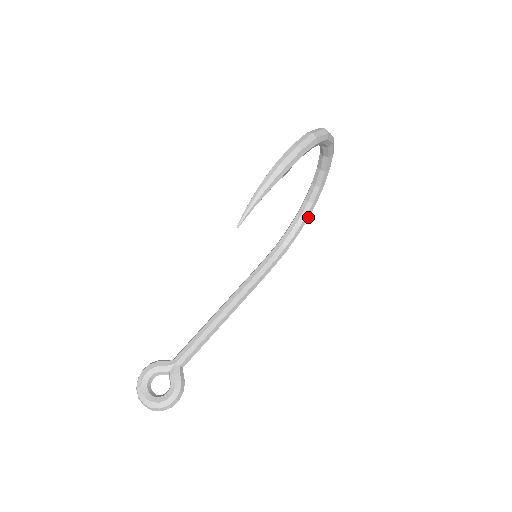
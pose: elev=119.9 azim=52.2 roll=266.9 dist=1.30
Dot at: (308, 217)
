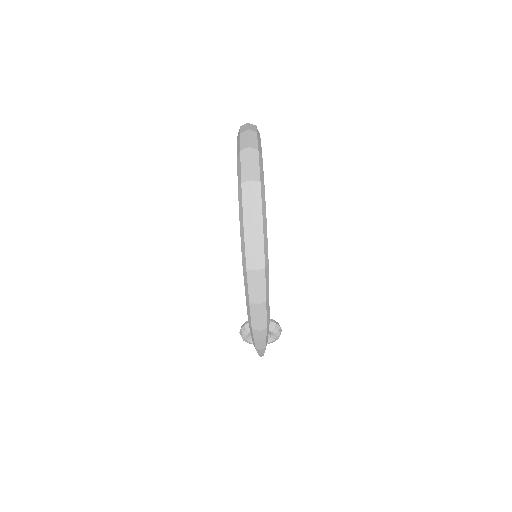
Dot at: occluded
